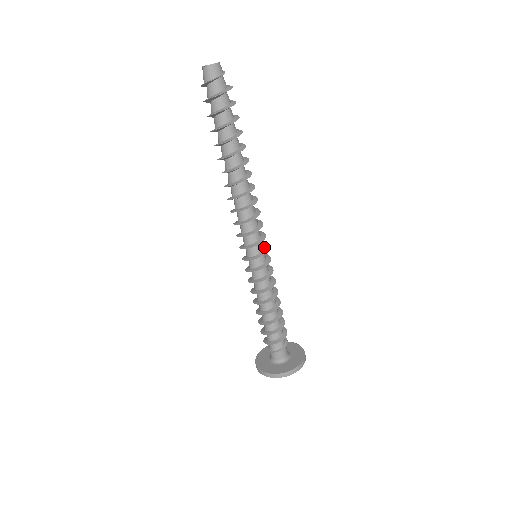
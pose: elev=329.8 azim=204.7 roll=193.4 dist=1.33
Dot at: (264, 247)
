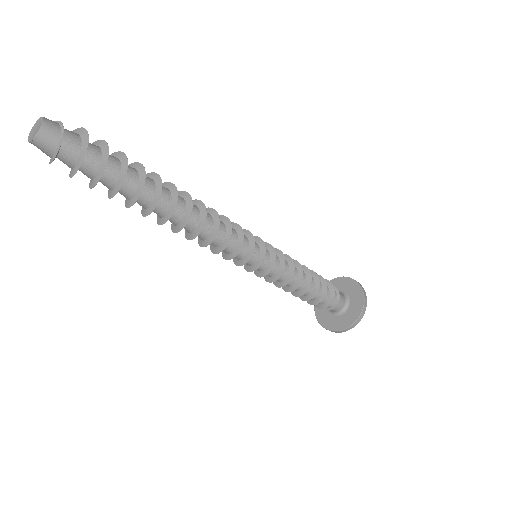
Dot at: (257, 243)
